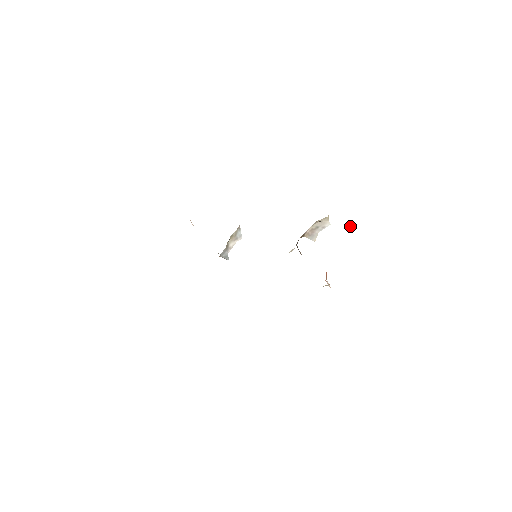
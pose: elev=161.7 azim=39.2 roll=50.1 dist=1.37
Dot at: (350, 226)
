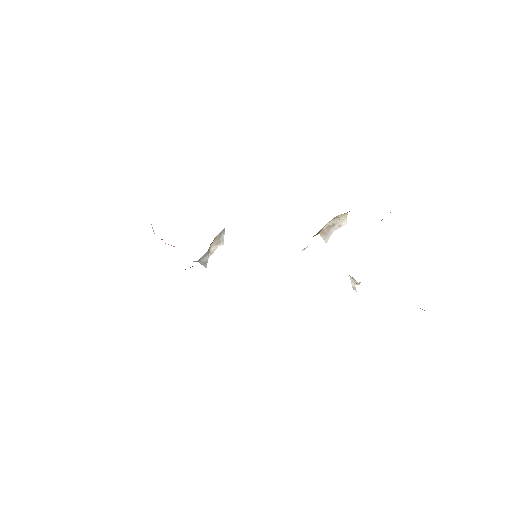
Dot at: (382, 219)
